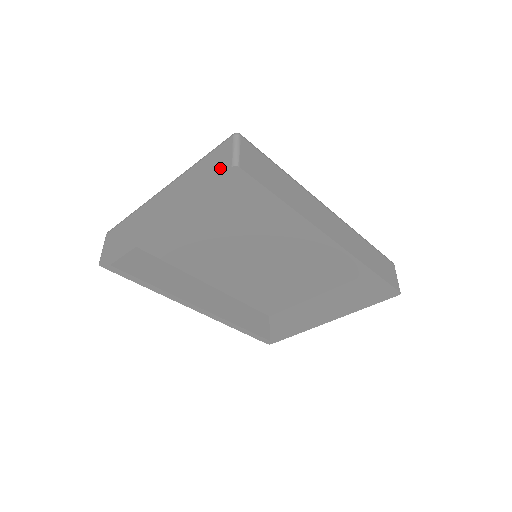
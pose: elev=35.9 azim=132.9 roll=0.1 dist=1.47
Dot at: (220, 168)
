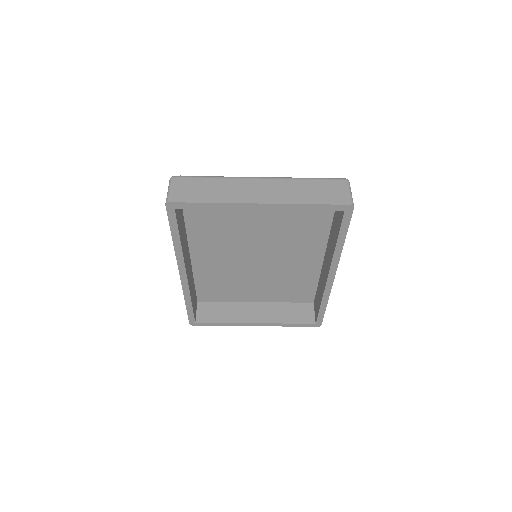
Dot at: (338, 199)
